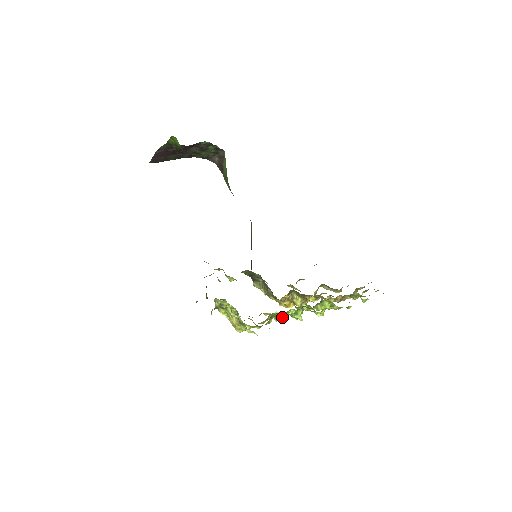
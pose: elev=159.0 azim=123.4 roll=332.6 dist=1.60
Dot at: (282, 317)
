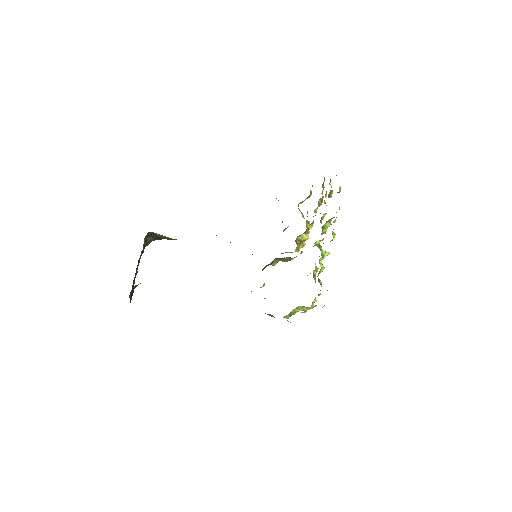
Dot at: (321, 270)
